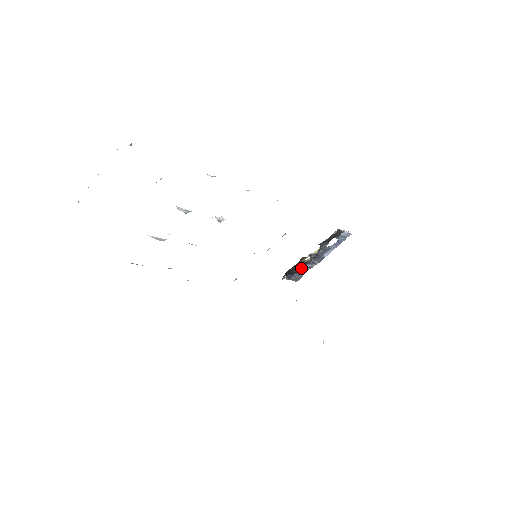
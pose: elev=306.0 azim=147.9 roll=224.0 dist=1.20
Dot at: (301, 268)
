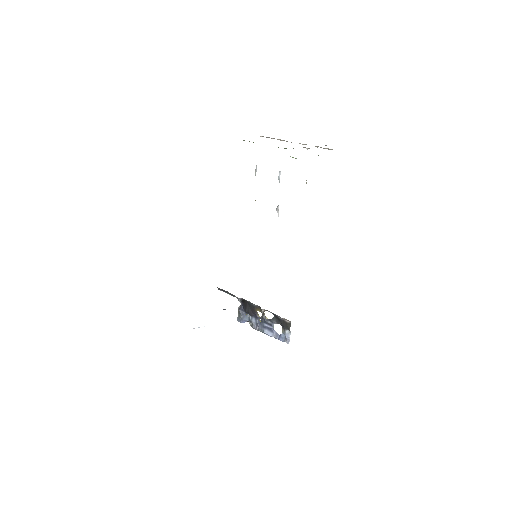
Dot at: (251, 313)
